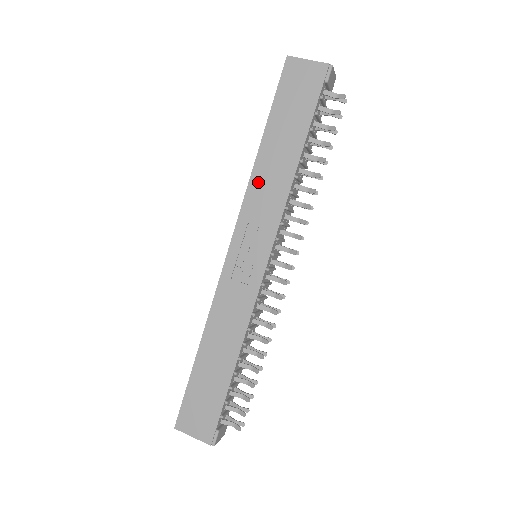
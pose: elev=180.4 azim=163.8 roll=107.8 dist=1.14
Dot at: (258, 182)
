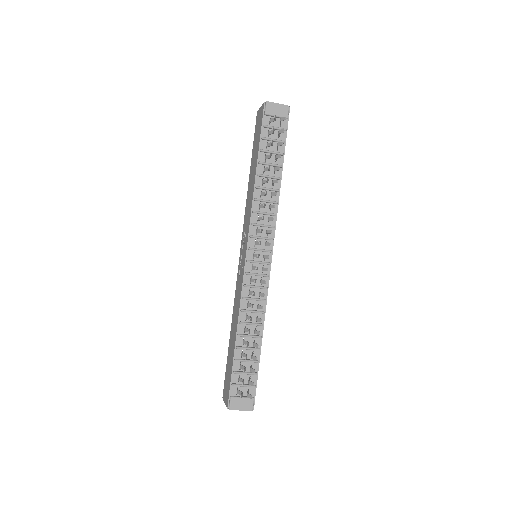
Dot at: (247, 201)
